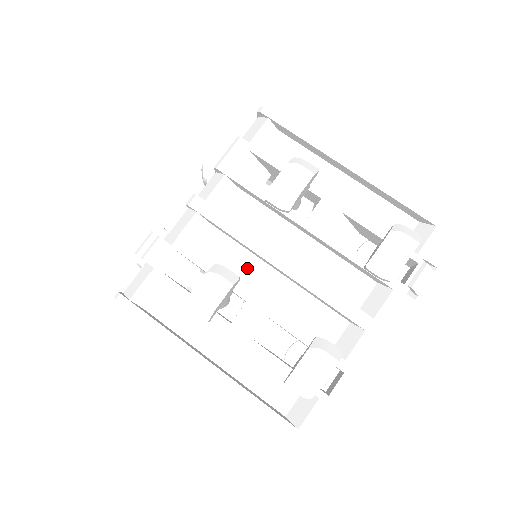
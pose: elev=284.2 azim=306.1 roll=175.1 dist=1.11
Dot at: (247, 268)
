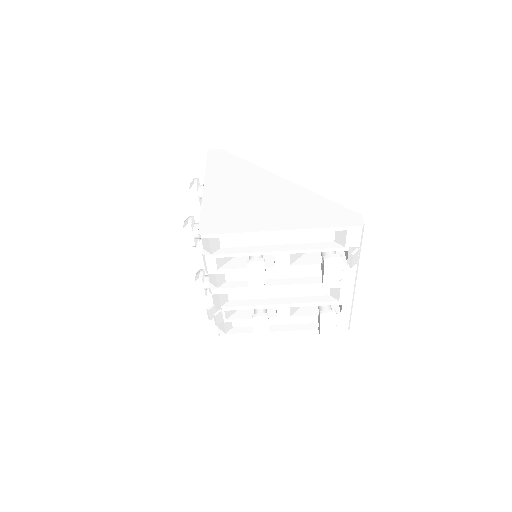
Dot at: (263, 292)
